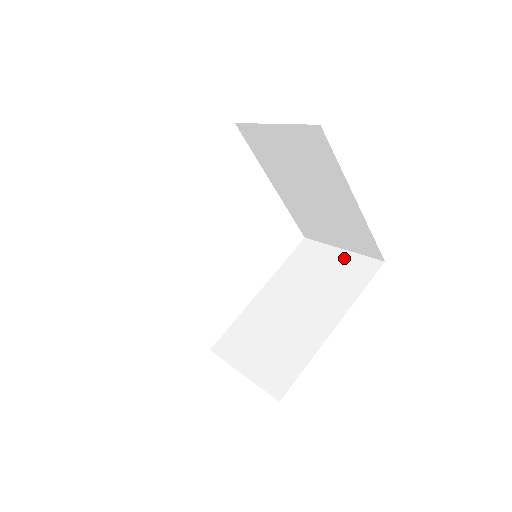
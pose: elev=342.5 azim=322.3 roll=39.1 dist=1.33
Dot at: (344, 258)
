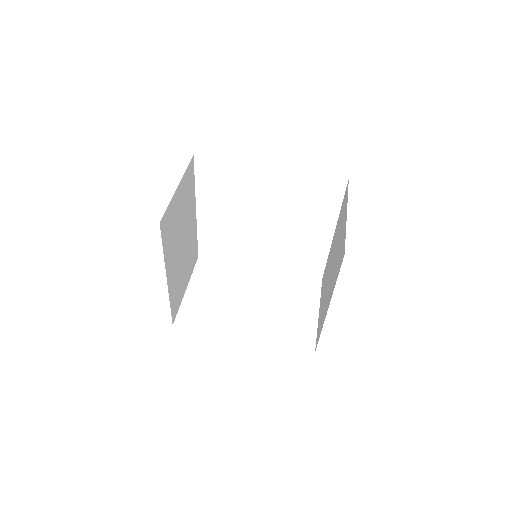
Dot at: (310, 319)
